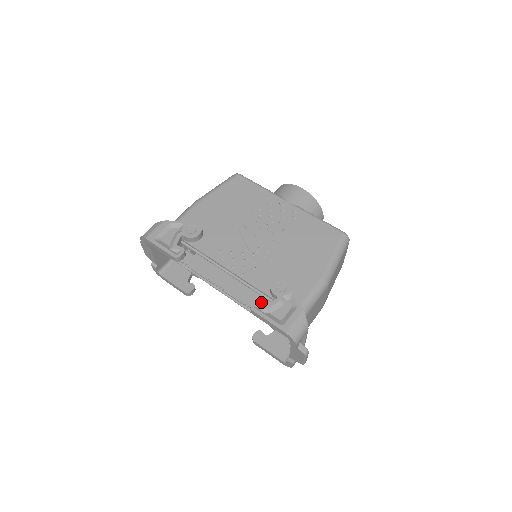
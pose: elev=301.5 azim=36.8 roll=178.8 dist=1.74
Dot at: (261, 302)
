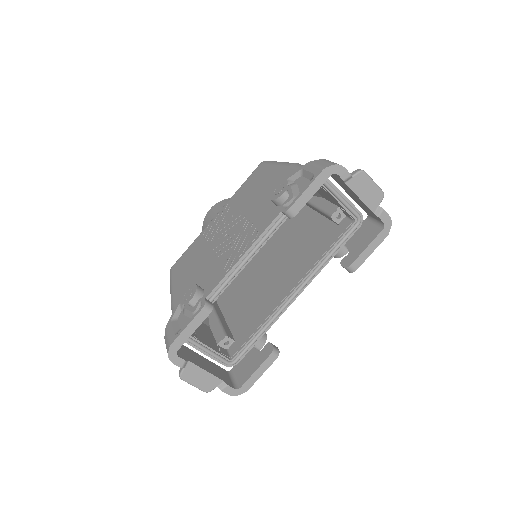
Dot at: (284, 203)
